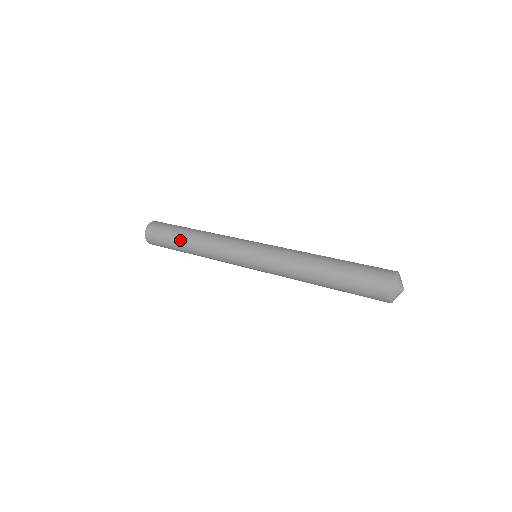
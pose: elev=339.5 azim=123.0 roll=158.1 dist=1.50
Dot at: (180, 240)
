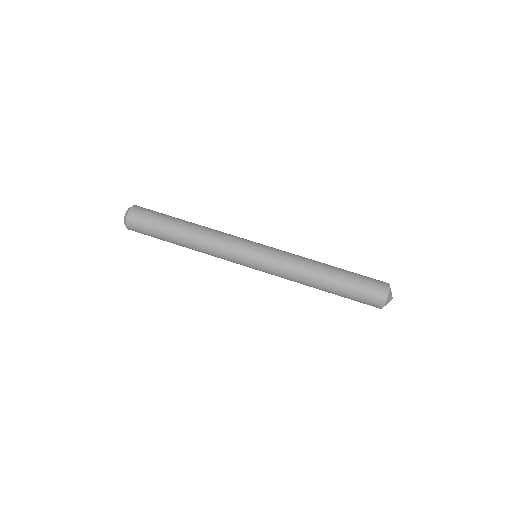
Dot at: occluded
